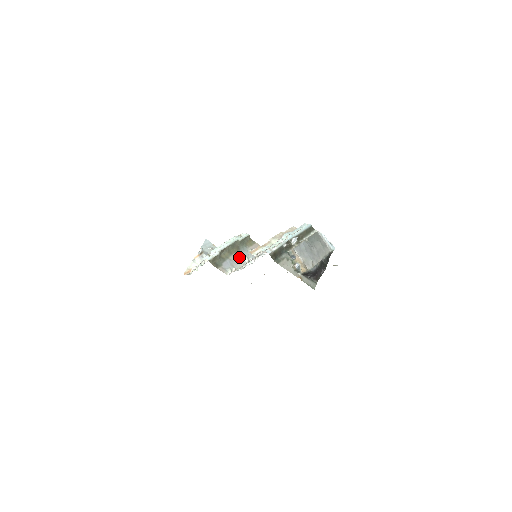
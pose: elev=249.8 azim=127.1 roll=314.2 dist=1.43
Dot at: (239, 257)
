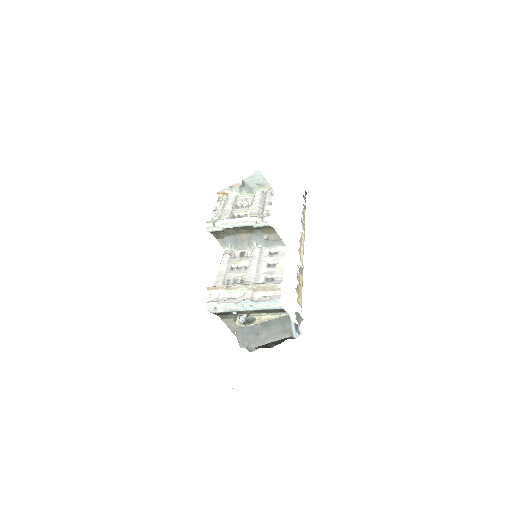
Dot at: (247, 239)
